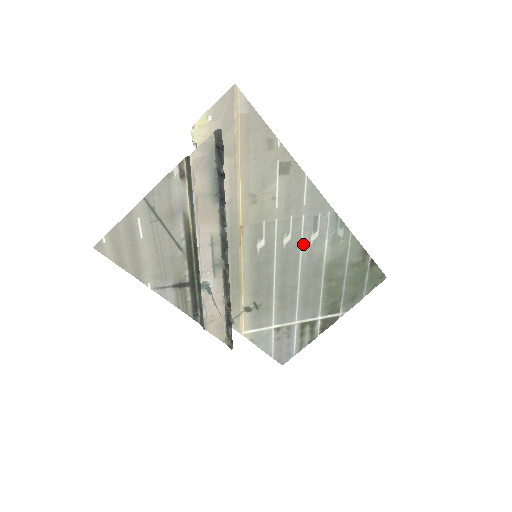
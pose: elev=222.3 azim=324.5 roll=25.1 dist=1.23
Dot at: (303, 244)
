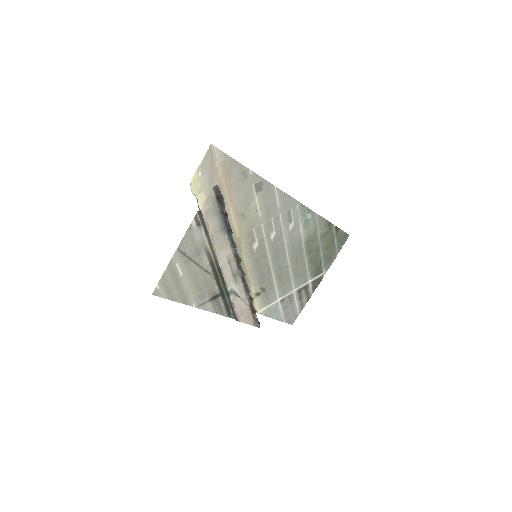
Dot at: (285, 234)
